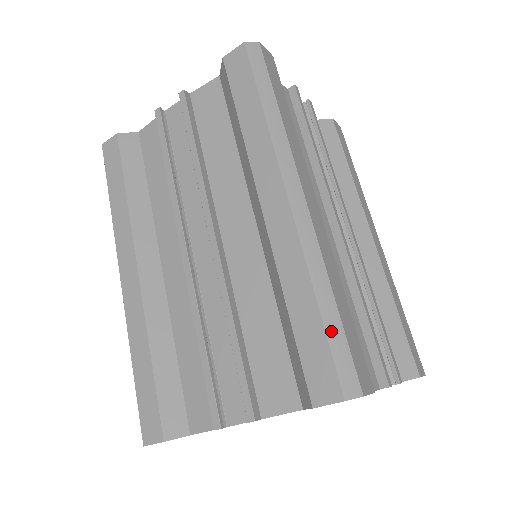
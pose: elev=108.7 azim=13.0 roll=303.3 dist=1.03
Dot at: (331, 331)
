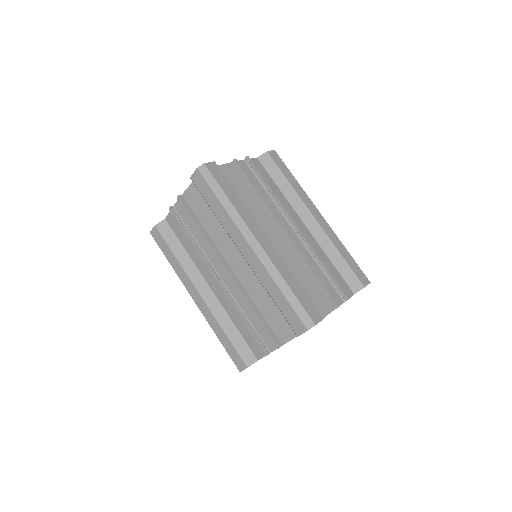
Dot at: (292, 303)
